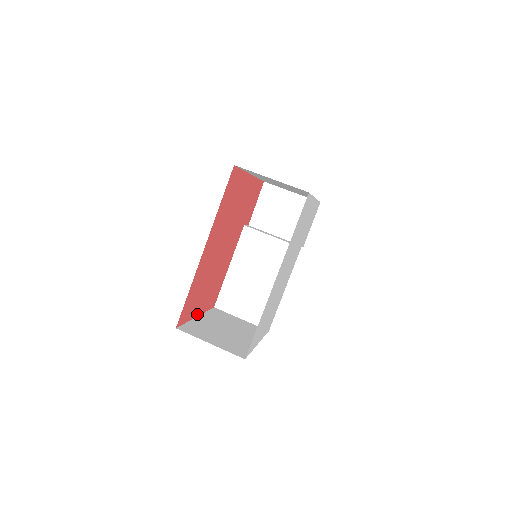
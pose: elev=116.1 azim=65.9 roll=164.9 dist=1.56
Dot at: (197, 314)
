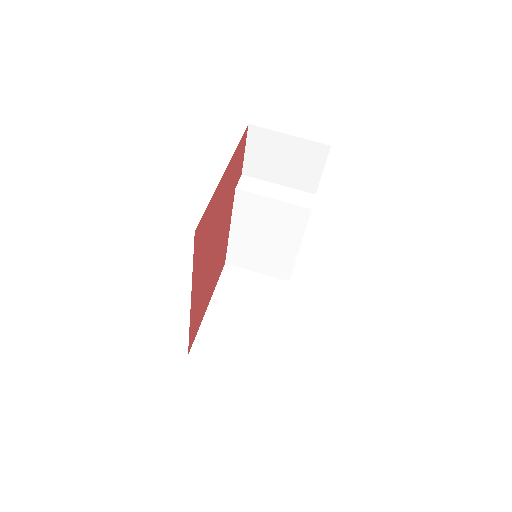
Dot at: (207, 305)
